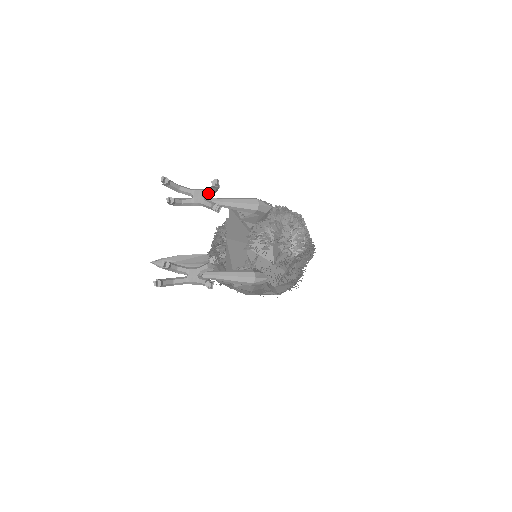
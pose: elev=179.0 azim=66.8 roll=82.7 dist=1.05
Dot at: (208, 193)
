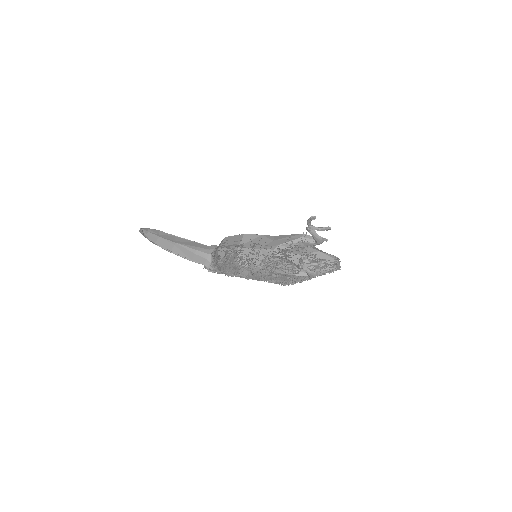
Dot at: (317, 229)
